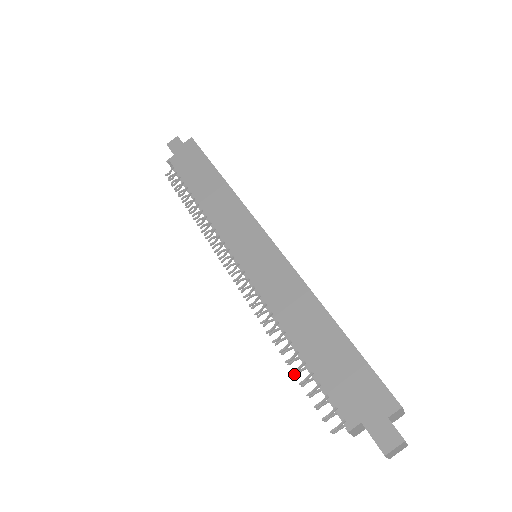
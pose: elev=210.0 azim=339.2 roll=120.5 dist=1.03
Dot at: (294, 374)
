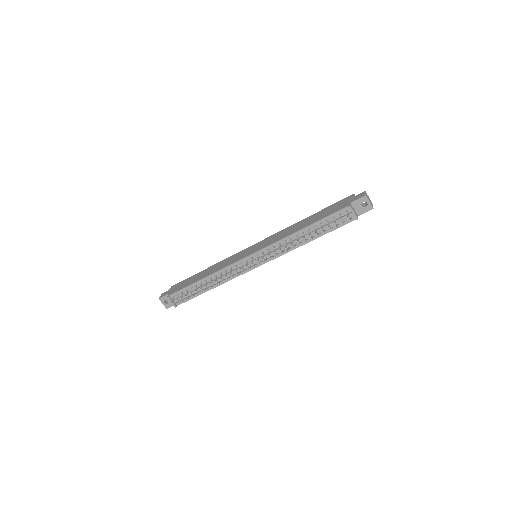
Dot at: (317, 235)
